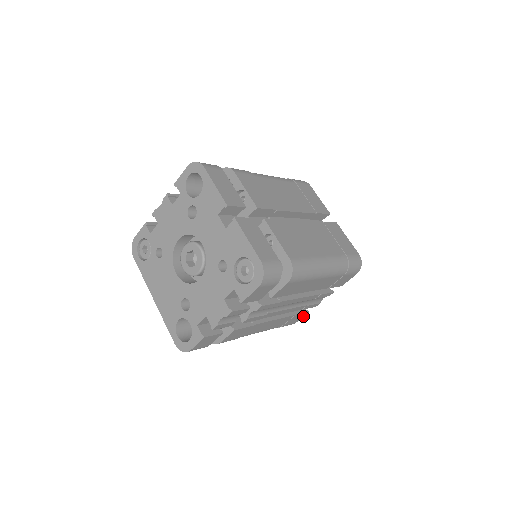
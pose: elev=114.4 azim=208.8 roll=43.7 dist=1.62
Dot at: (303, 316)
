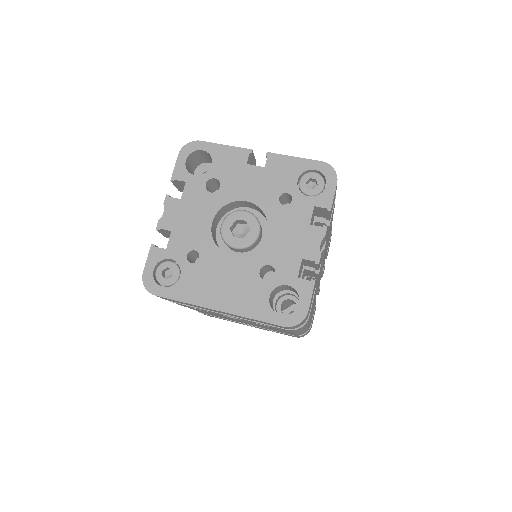
Dot at: (314, 314)
